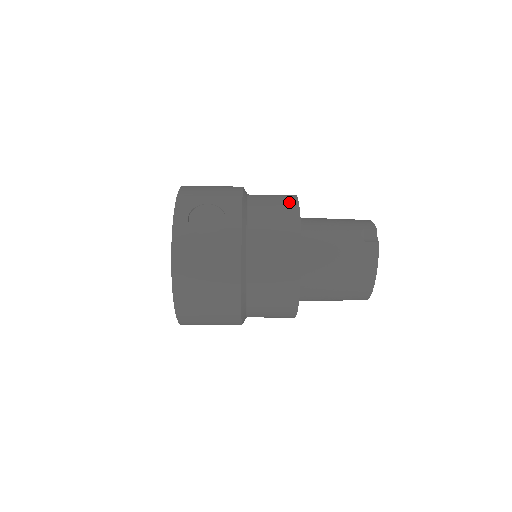
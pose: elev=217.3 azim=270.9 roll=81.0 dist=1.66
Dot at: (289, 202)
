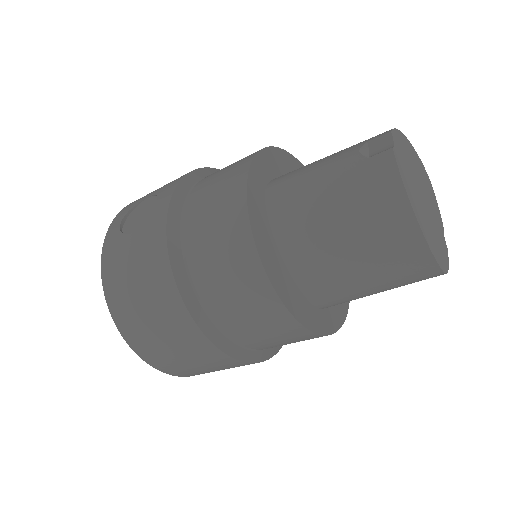
Dot at: (249, 155)
